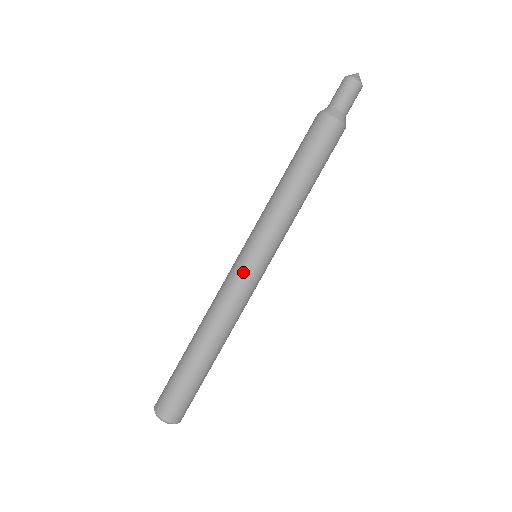
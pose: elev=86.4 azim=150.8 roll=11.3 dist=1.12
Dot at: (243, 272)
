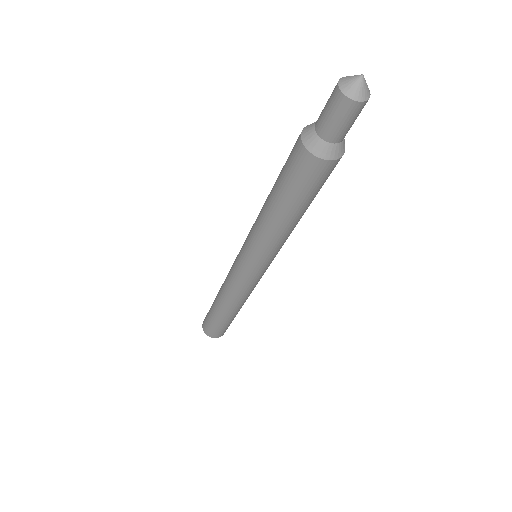
Dot at: (253, 280)
